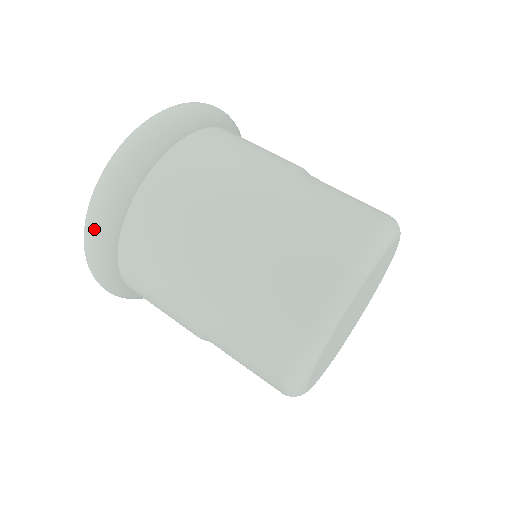
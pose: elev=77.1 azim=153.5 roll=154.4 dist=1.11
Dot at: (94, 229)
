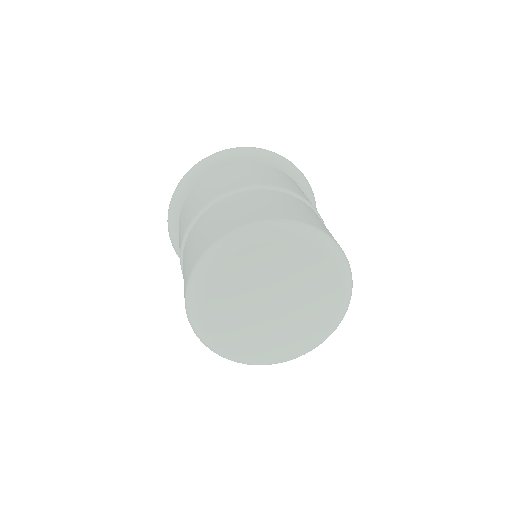
Dot at: (171, 241)
